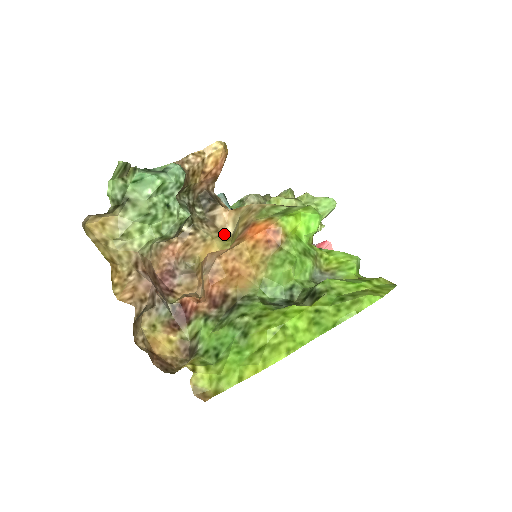
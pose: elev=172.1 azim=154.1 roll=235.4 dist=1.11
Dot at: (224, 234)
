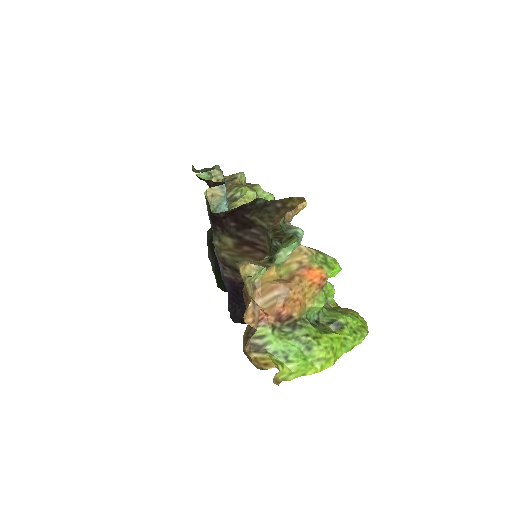
Dot at: occluded
